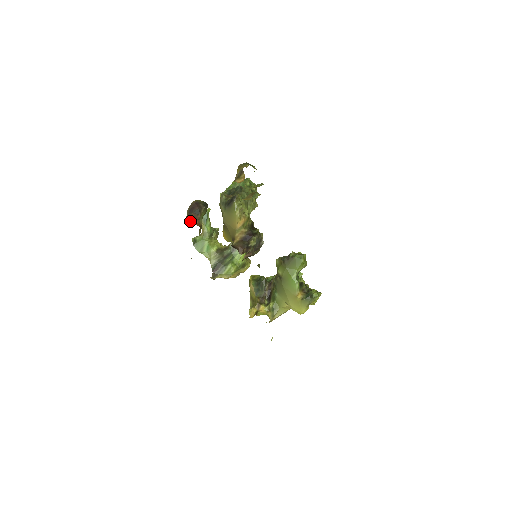
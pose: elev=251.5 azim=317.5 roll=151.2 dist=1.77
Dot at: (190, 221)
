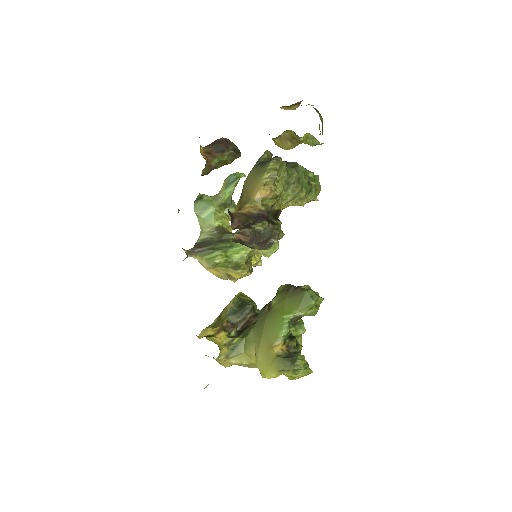
Dot at: (201, 151)
